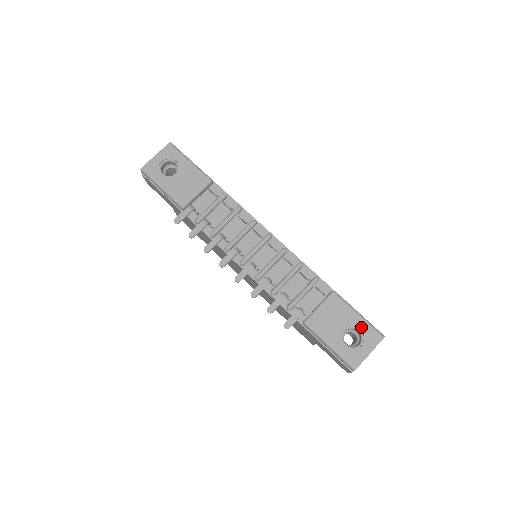
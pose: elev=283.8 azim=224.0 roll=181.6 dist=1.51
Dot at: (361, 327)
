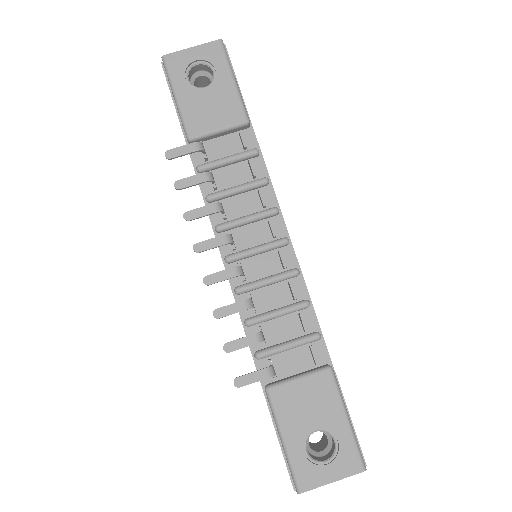
Dot at: (341, 438)
